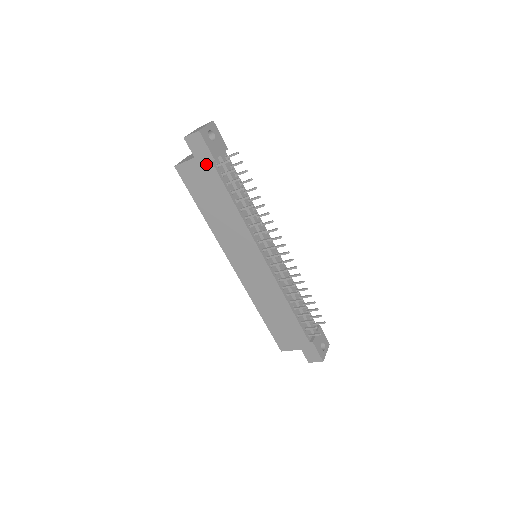
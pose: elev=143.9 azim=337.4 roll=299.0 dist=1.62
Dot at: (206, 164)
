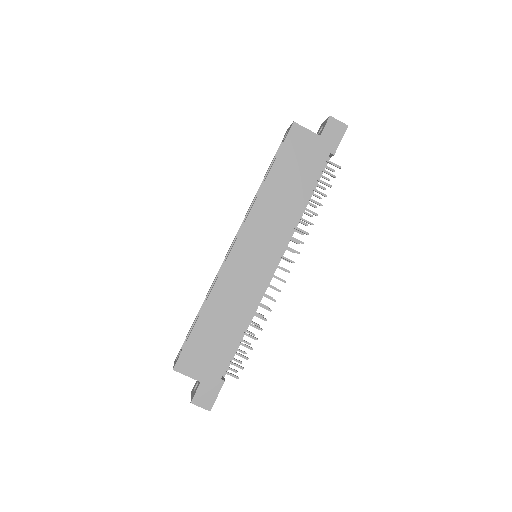
Dot at: (323, 150)
